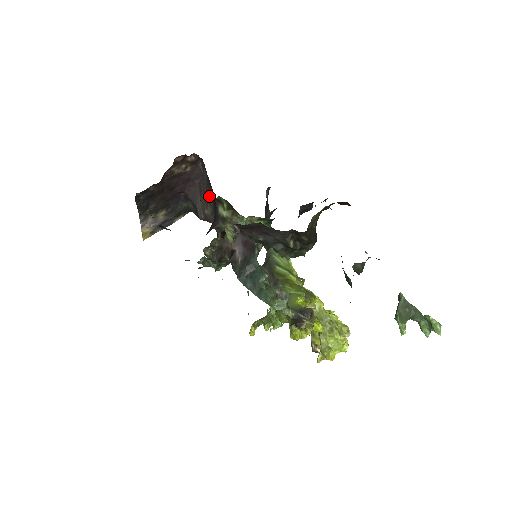
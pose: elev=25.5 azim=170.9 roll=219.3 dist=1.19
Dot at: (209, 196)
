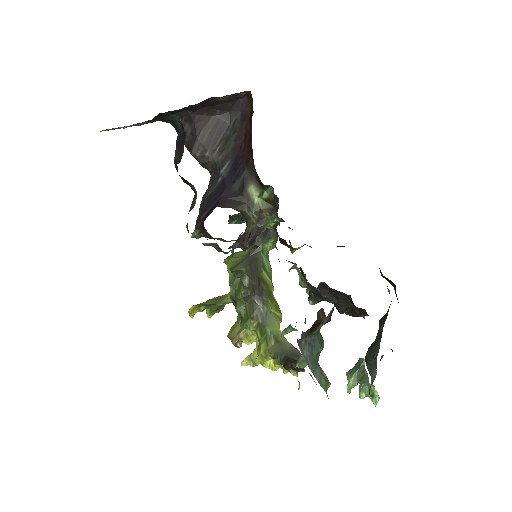
Dot at: (226, 143)
